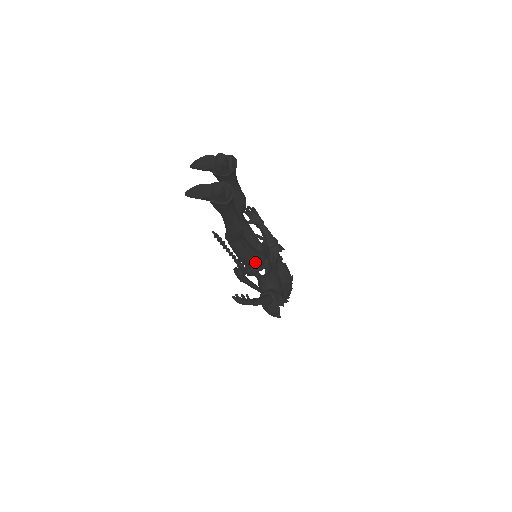
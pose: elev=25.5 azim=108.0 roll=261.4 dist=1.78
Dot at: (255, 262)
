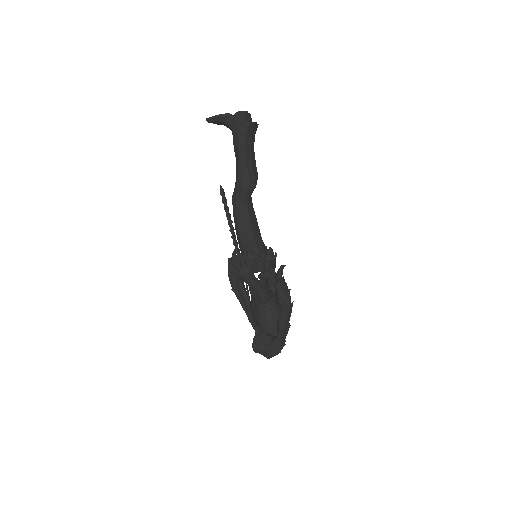
Dot at: (256, 250)
